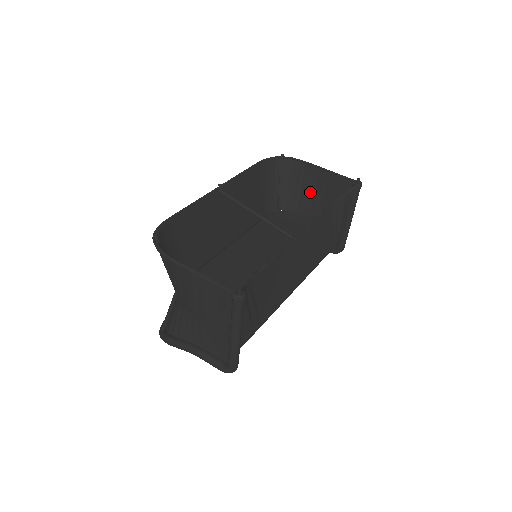
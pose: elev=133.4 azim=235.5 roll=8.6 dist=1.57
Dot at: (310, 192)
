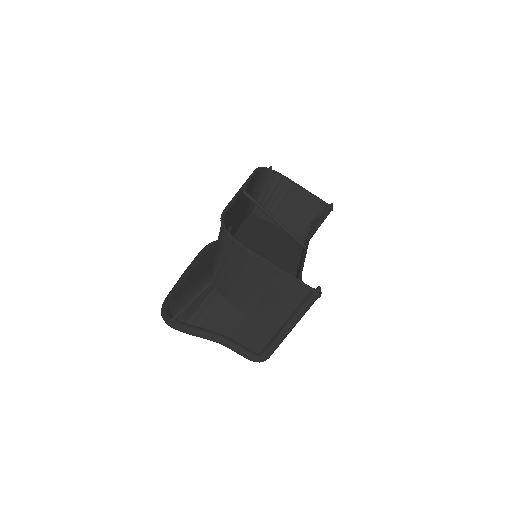
Dot at: (284, 205)
